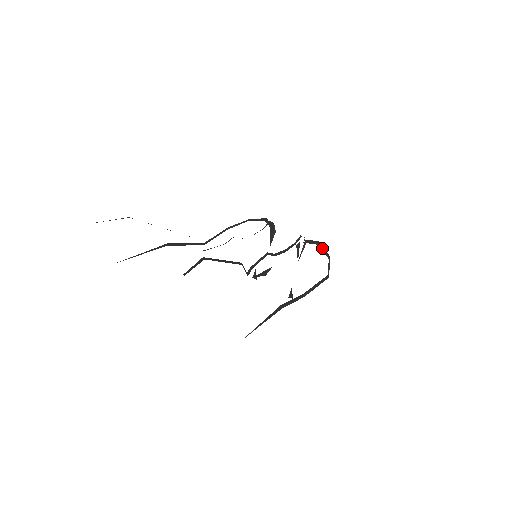
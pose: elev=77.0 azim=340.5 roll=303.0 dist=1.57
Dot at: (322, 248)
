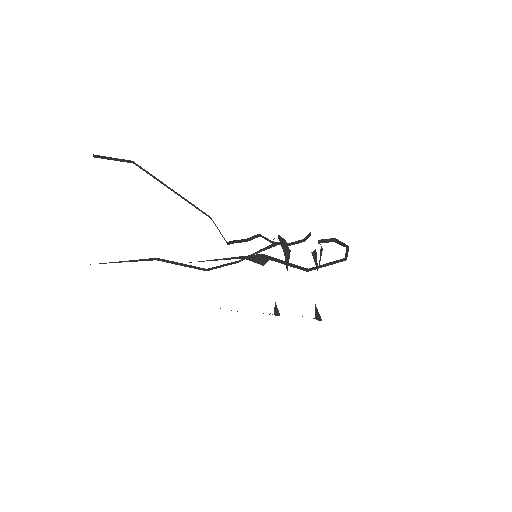
Dot at: (339, 243)
